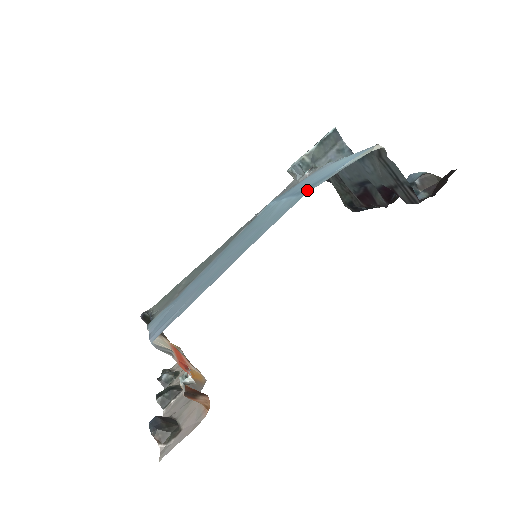
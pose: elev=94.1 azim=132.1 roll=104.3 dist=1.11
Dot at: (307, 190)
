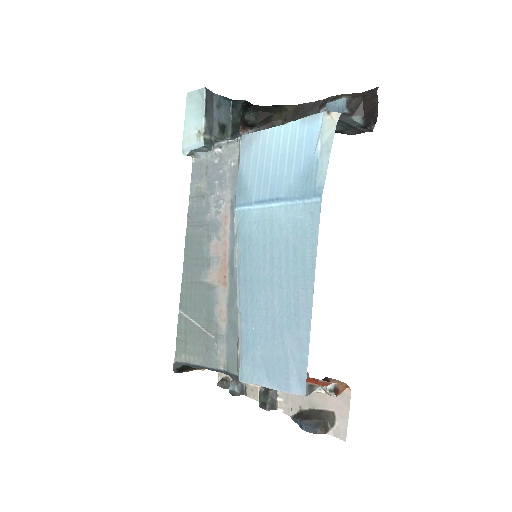
Dot at: (314, 193)
